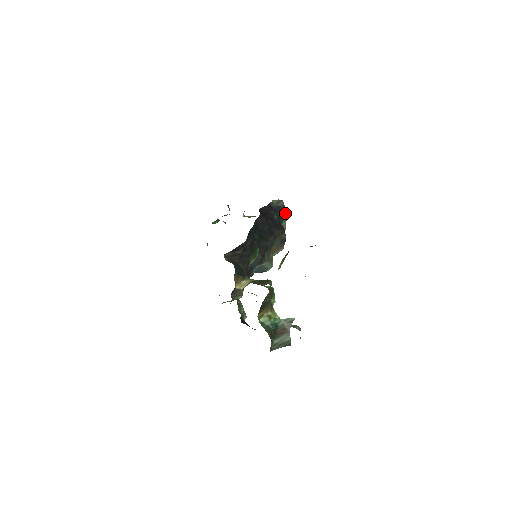
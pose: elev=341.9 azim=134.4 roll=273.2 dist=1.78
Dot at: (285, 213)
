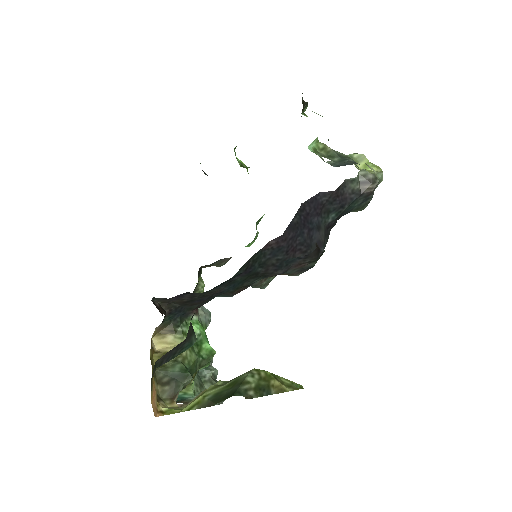
Dot at: (366, 201)
